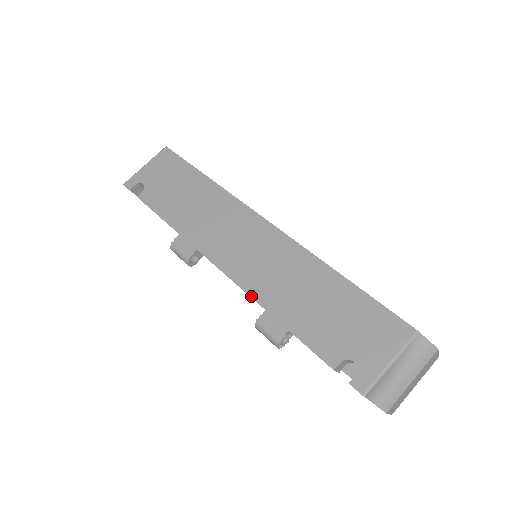
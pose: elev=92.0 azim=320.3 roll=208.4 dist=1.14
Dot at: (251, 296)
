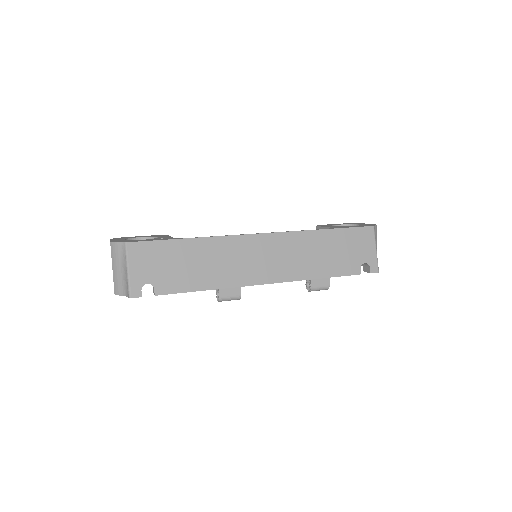
Dot at: (297, 280)
